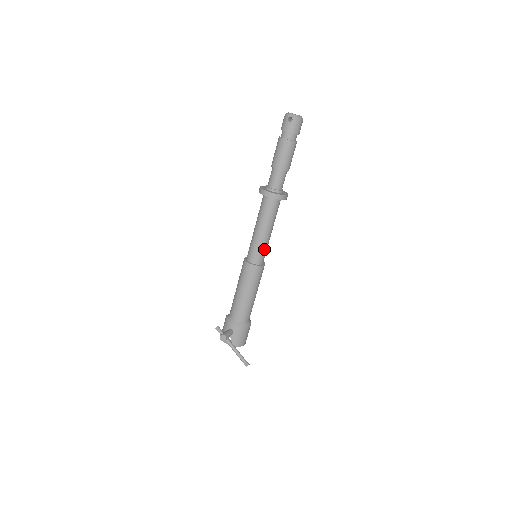
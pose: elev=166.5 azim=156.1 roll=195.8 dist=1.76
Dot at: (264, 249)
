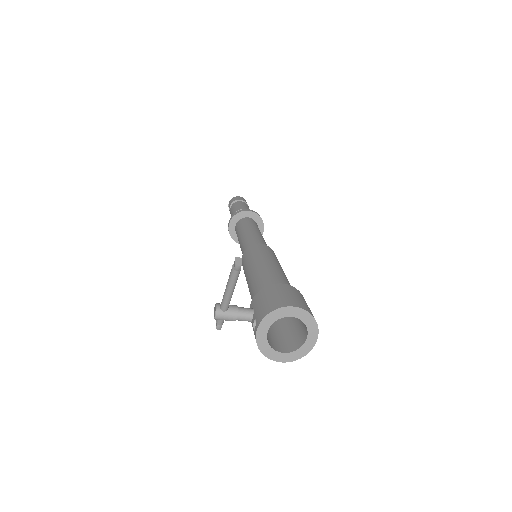
Dot at: (252, 240)
